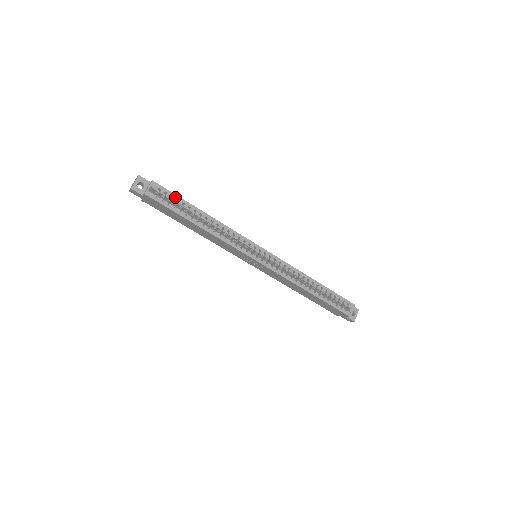
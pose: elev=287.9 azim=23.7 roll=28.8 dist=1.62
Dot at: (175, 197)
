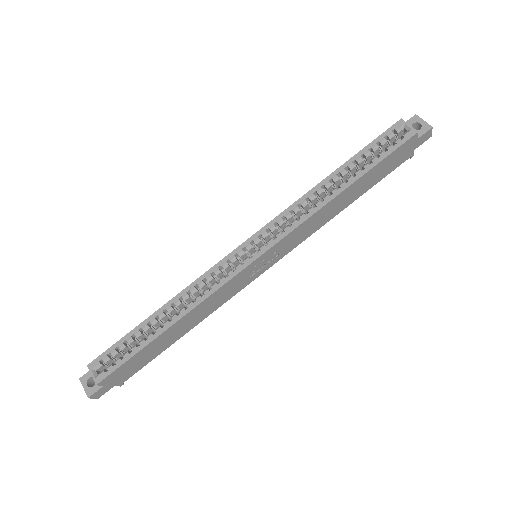
Dot at: (120, 344)
